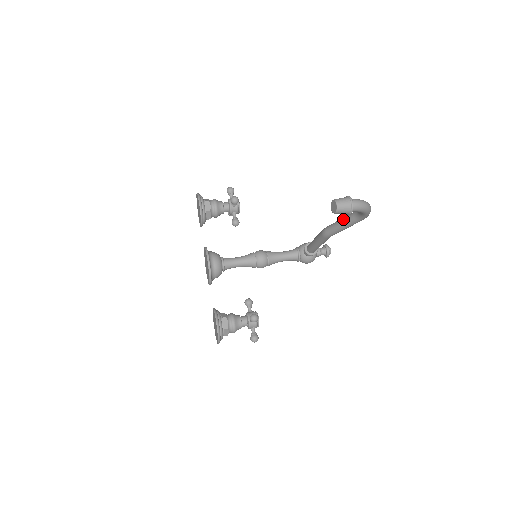
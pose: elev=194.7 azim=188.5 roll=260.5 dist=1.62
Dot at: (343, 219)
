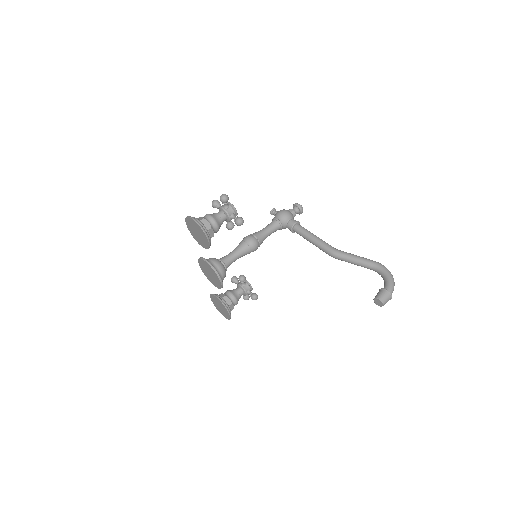
Dot at: (359, 264)
